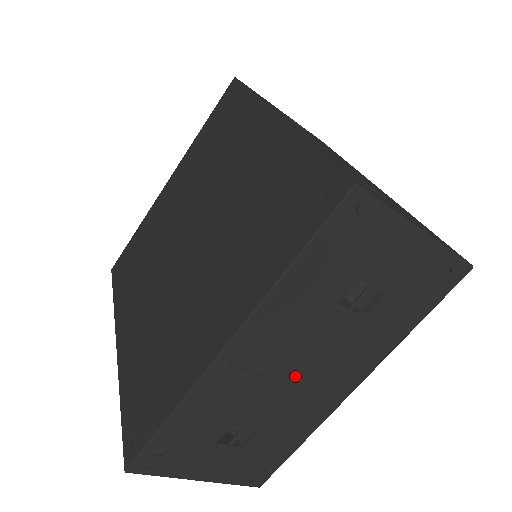
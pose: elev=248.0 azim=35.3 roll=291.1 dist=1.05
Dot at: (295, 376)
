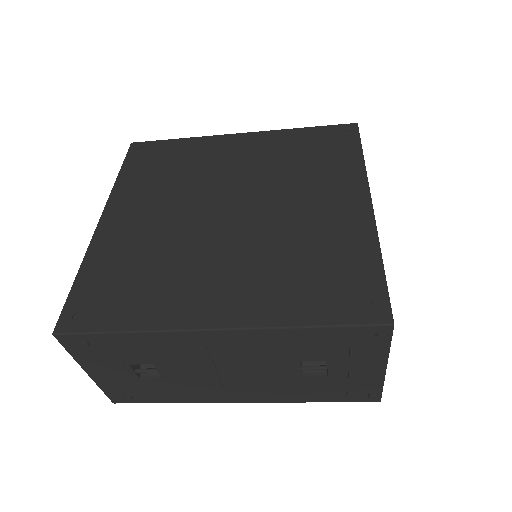
Dot at: (225, 372)
